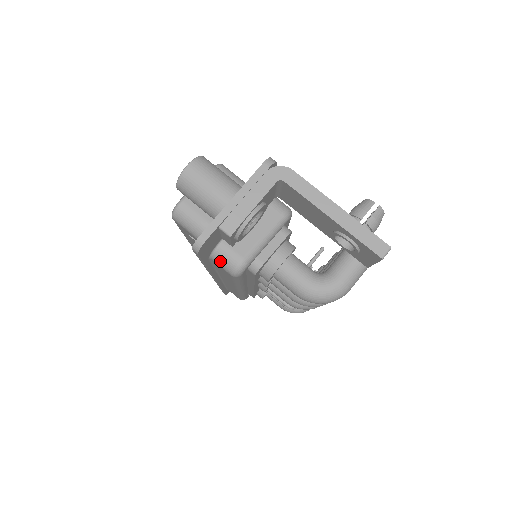
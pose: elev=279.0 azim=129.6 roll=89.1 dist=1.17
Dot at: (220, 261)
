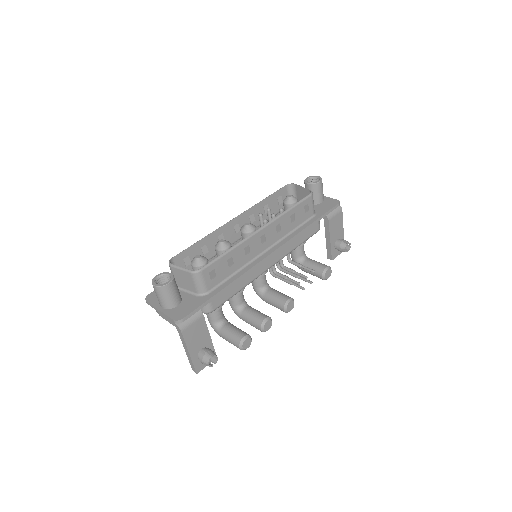
Dot at: occluded
